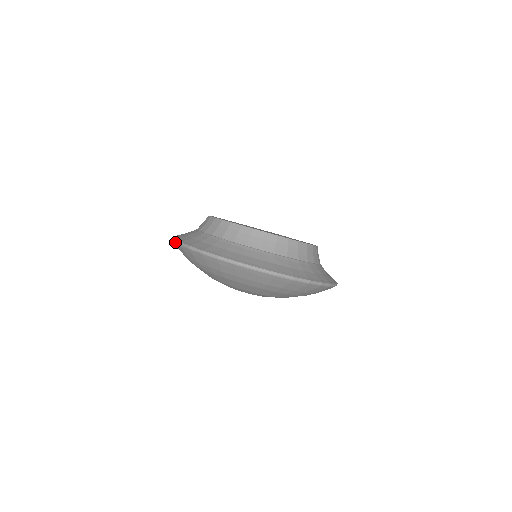
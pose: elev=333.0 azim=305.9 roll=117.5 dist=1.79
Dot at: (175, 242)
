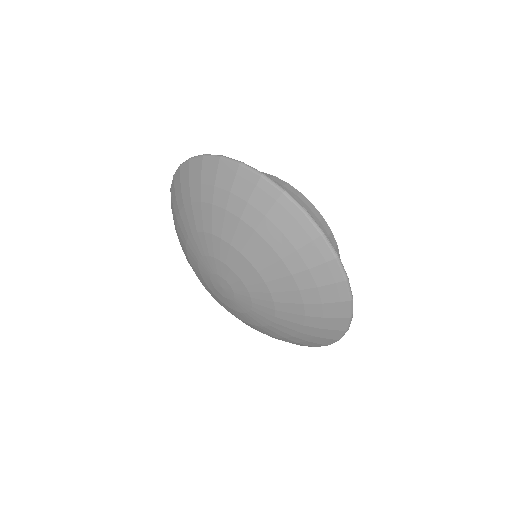
Dot at: occluded
